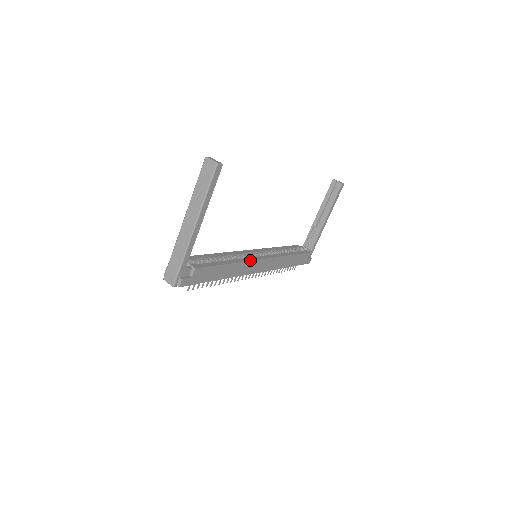
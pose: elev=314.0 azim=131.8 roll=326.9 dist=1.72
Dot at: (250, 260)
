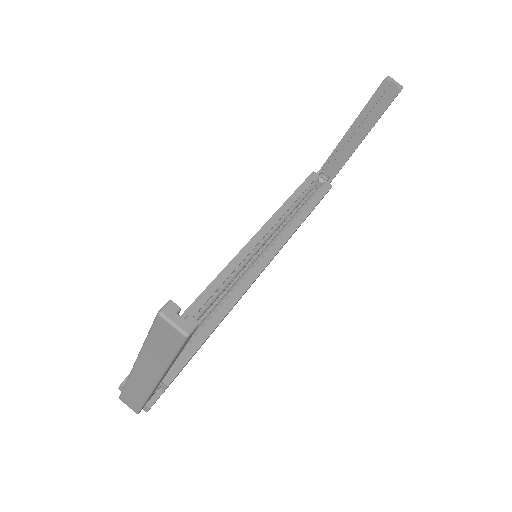
Dot at: (249, 285)
